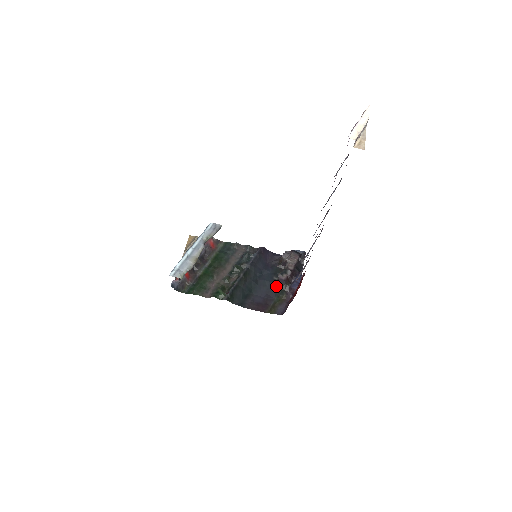
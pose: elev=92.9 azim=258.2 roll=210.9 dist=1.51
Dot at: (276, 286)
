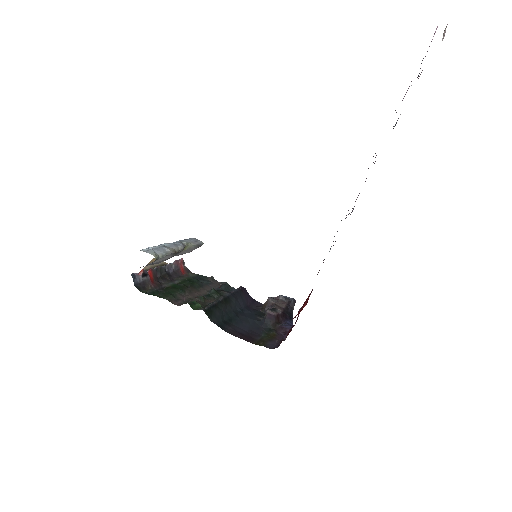
Dot at: (262, 323)
